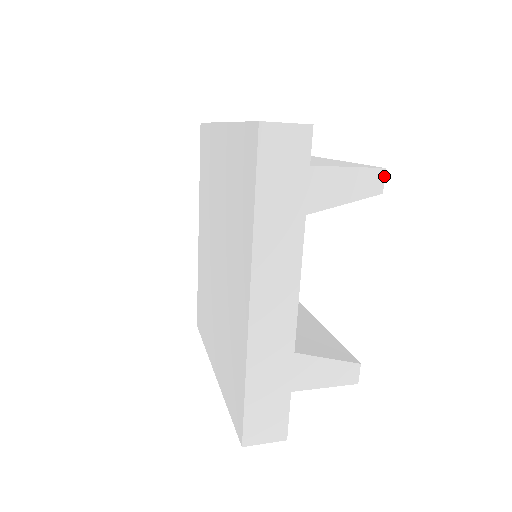
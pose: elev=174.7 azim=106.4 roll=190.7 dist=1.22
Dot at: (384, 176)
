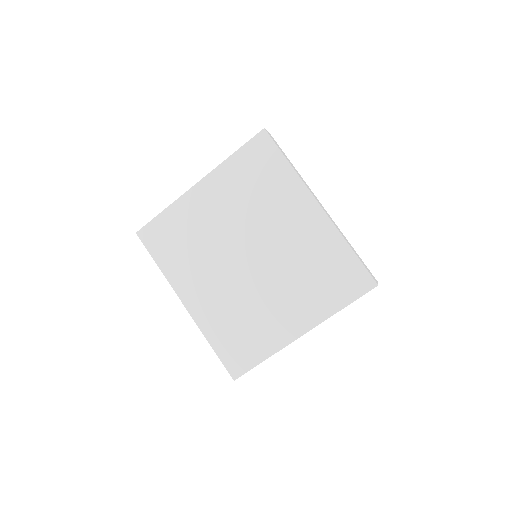
Dot at: occluded
